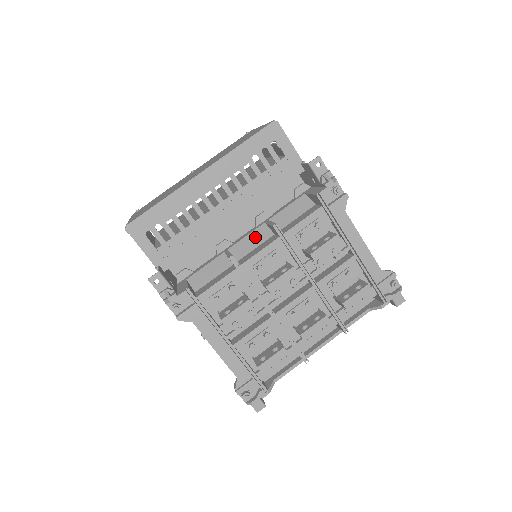
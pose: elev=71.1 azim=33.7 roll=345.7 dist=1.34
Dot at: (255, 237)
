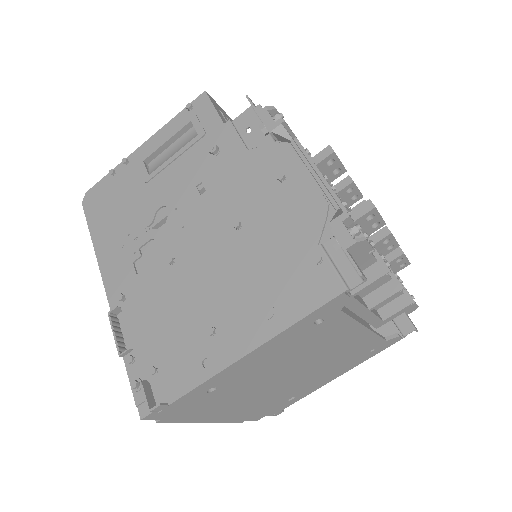
Dot at: occluded
